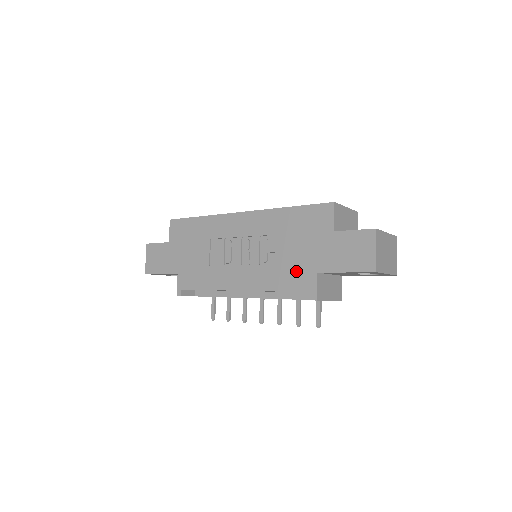
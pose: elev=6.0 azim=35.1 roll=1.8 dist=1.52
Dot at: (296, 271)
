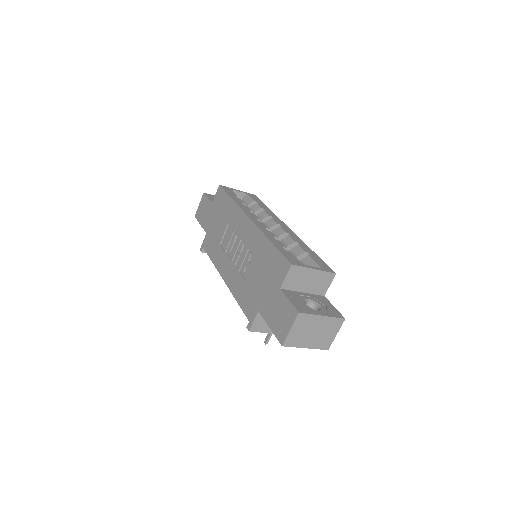
Dot at: (250, 297)
